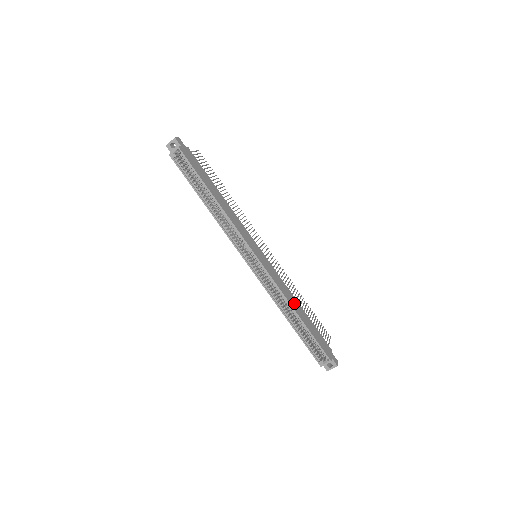
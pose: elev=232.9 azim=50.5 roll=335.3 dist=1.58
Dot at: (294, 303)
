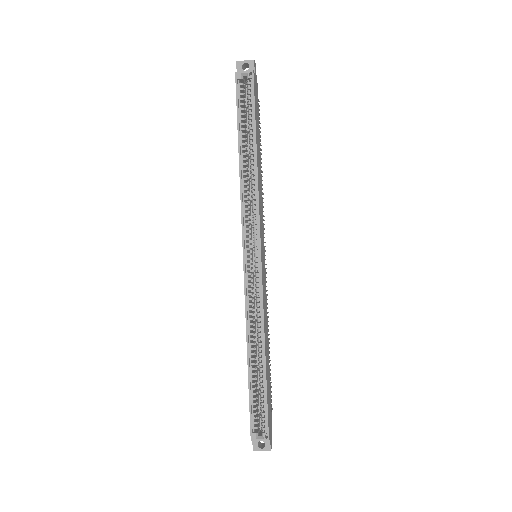
Dot at: (266, 340)
